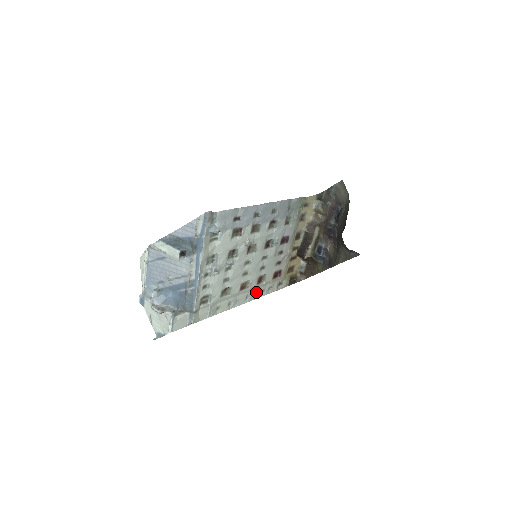
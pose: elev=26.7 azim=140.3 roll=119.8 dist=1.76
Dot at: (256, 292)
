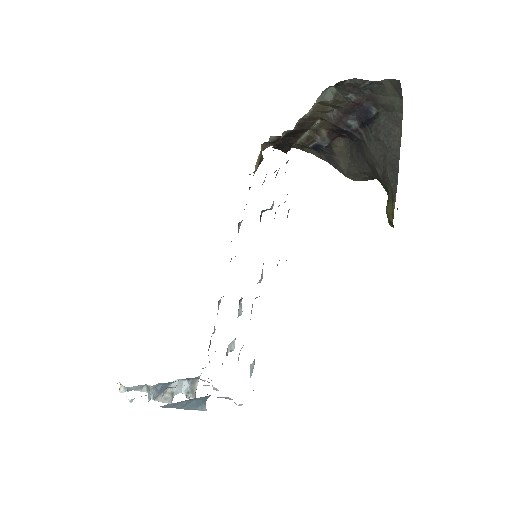
Dot at: occluded
